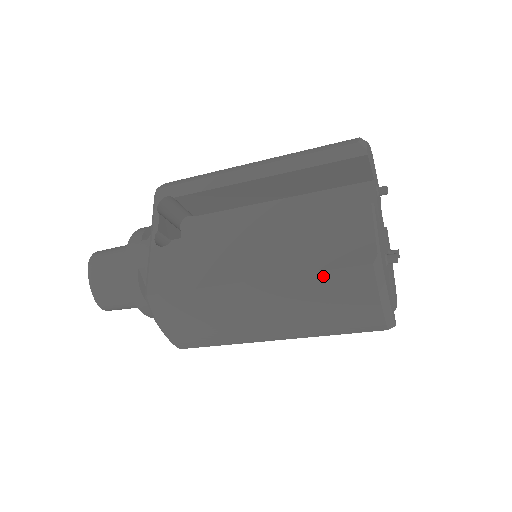
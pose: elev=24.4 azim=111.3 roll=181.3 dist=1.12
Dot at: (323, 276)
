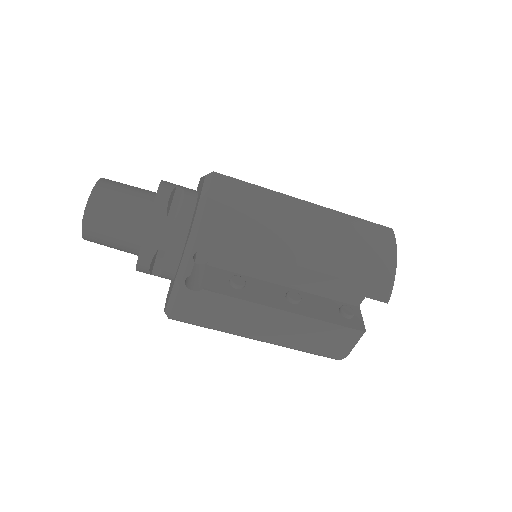
Dot at: (360, 221)
